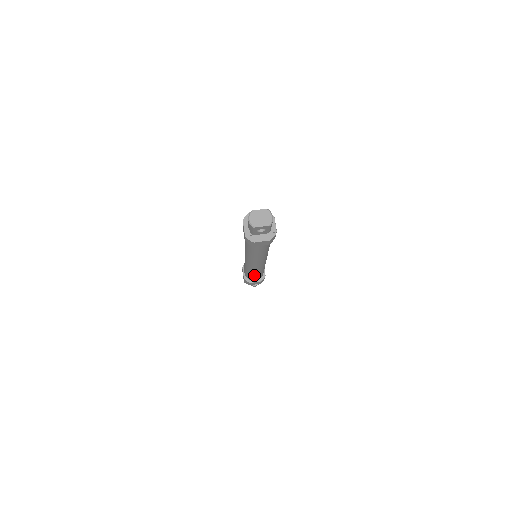
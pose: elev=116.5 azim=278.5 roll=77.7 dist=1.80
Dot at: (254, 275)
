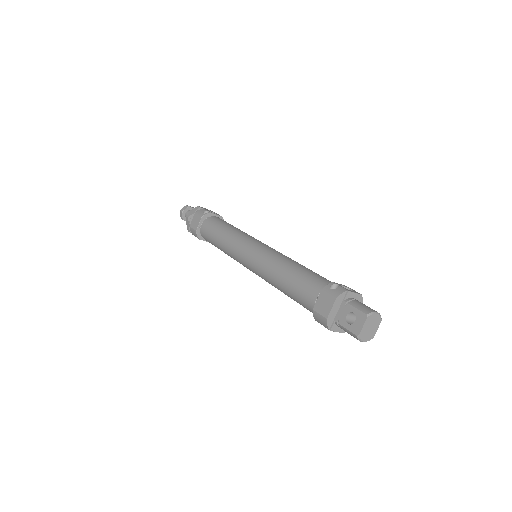
Dot at: occluded
